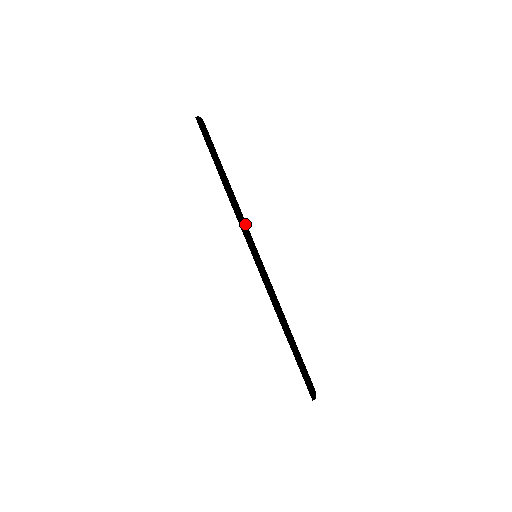
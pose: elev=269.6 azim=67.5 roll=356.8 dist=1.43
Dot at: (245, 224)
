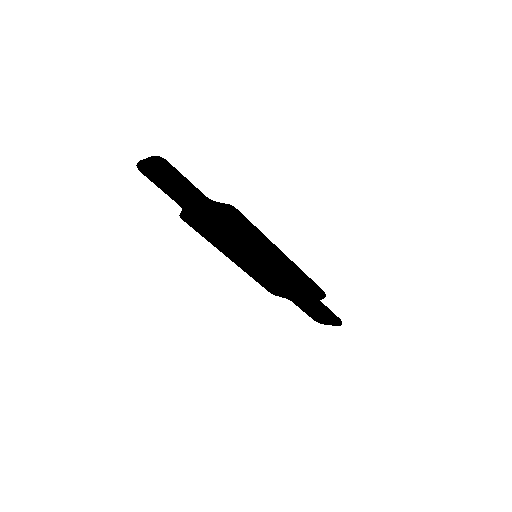
Dot at: (265, 236)
